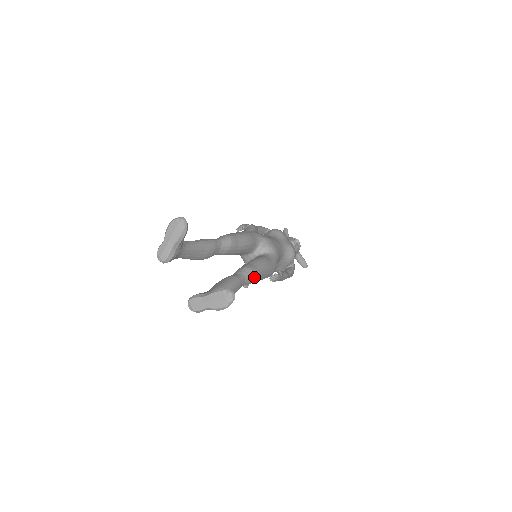
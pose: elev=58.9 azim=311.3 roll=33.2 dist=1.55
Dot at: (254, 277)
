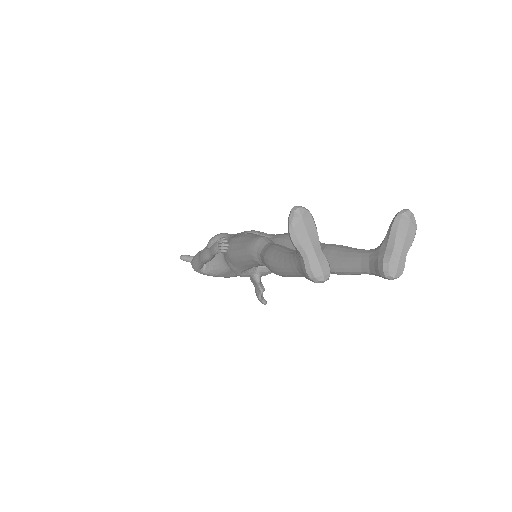
Dot at: occluded
